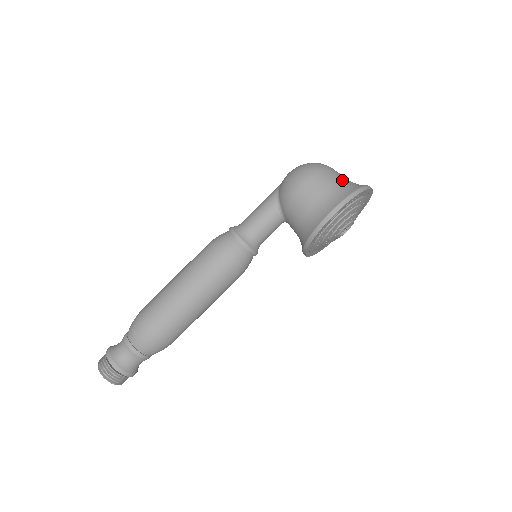
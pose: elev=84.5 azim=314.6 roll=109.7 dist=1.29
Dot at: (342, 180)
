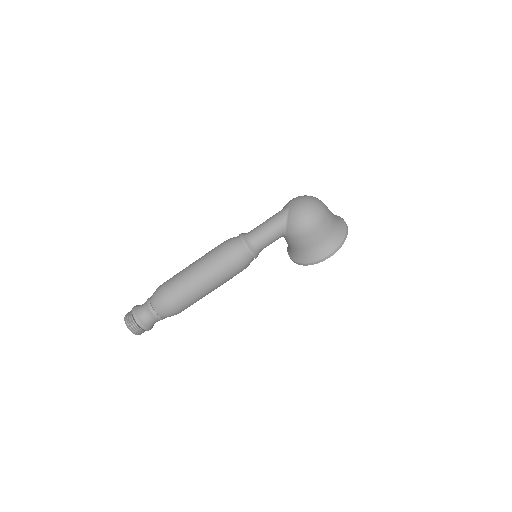
Dot at: (334, 225)
